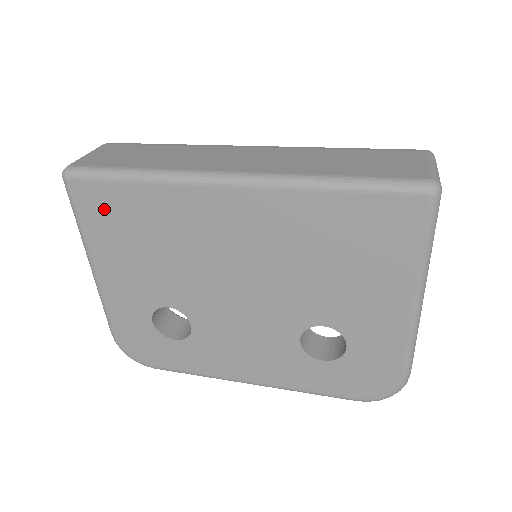
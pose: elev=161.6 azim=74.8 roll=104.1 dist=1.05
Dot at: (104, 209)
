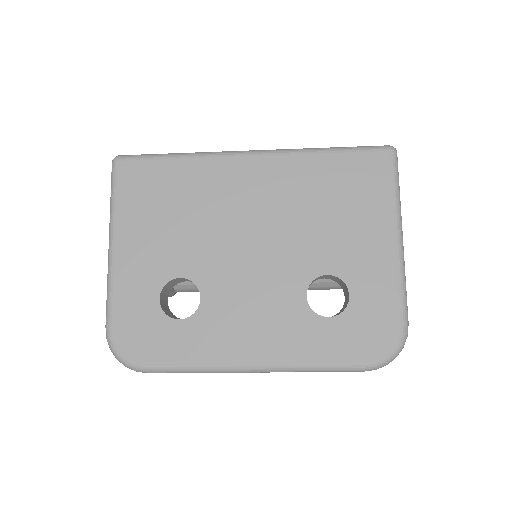
Dot at: (143, 183)
